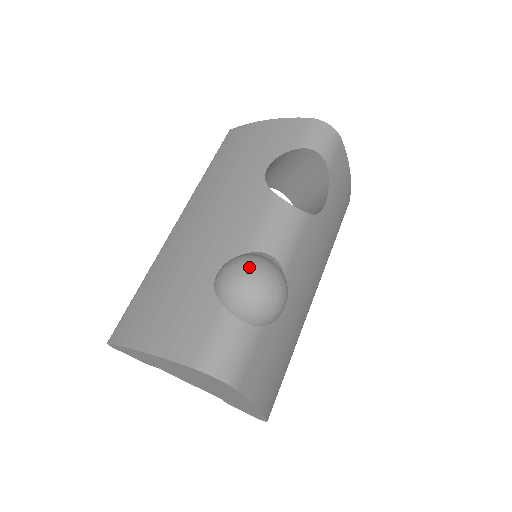
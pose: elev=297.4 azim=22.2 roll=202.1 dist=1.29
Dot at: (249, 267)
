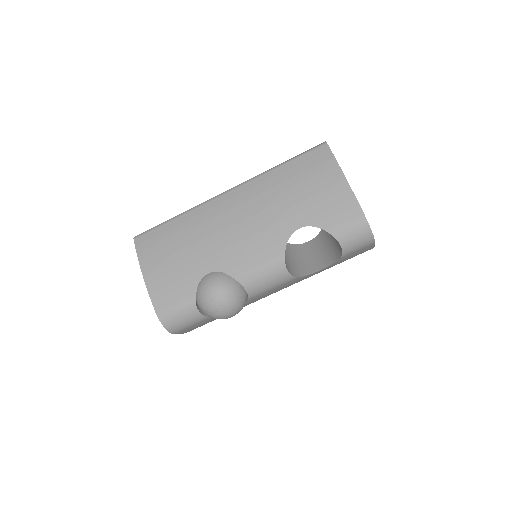
Dot at: (222, 296)
